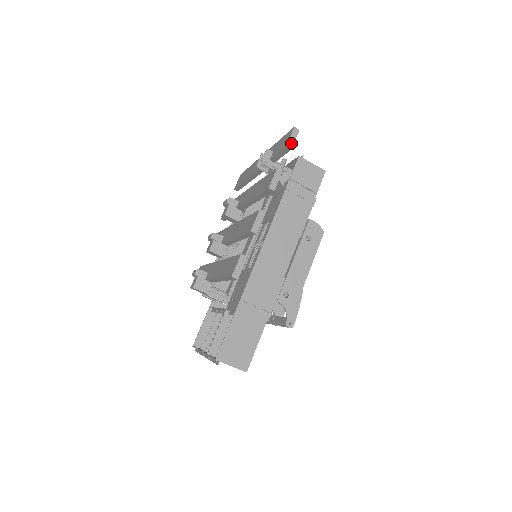
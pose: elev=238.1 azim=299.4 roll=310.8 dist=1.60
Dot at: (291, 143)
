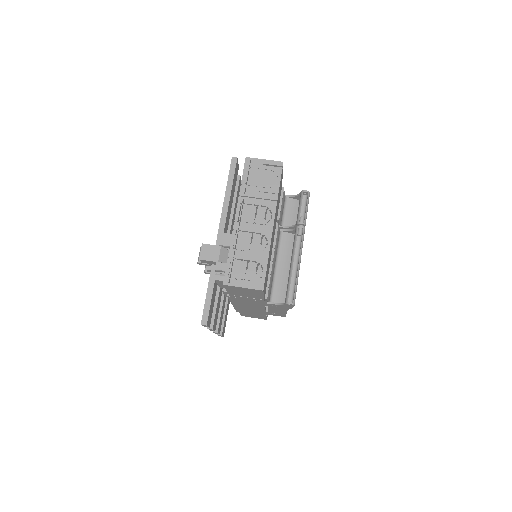
Dot at: occluded
